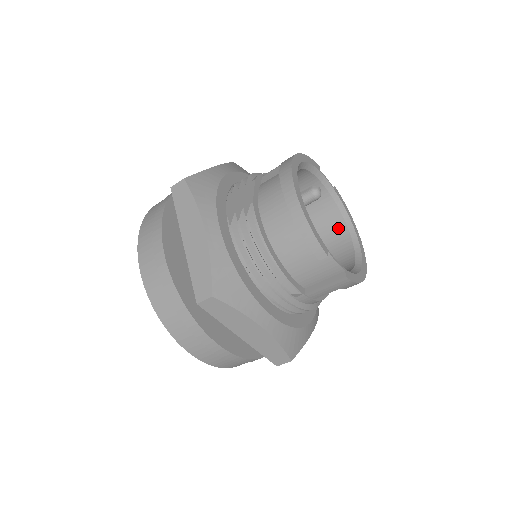
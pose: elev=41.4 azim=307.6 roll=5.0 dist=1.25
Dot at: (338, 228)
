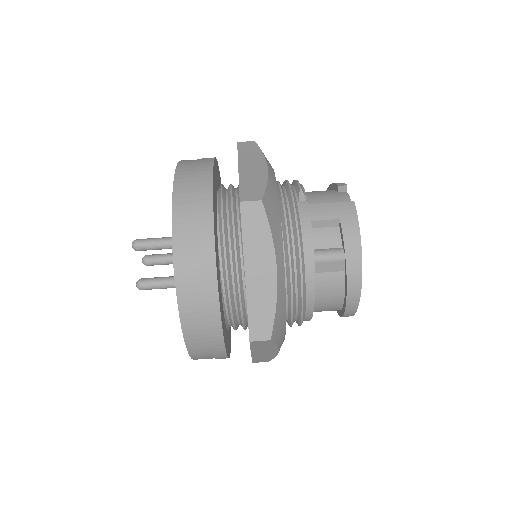
Dot at: occluded
